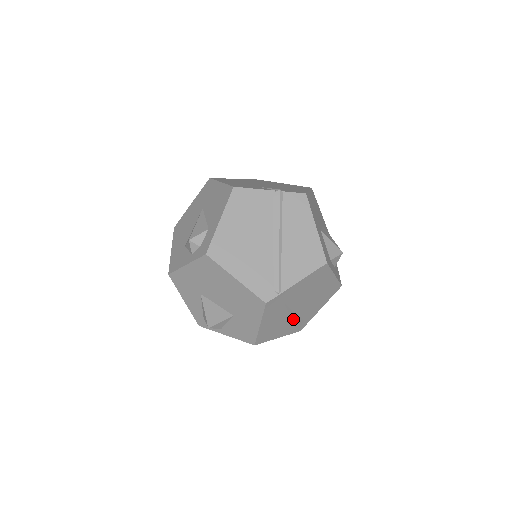
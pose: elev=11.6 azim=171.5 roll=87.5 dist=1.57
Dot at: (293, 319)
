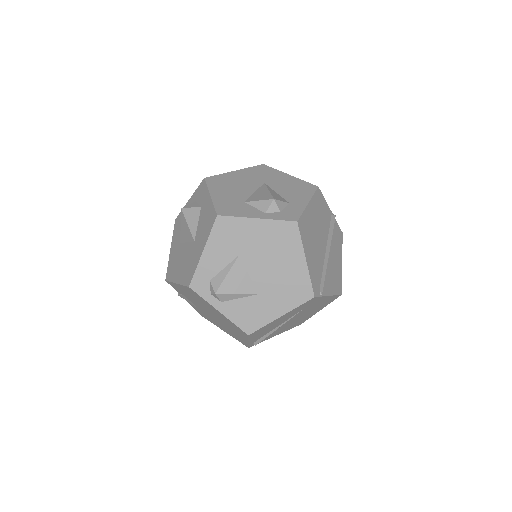
Dot at: occluded
